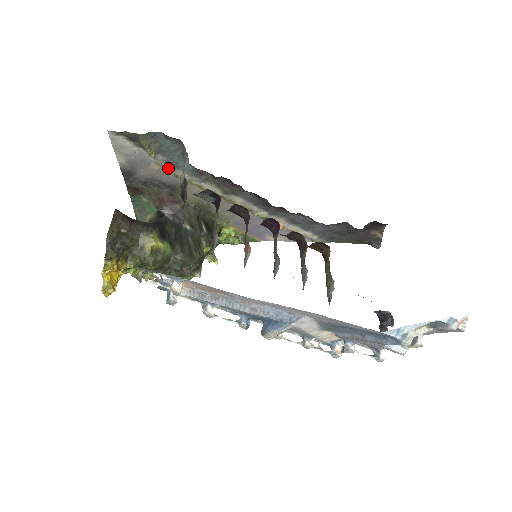
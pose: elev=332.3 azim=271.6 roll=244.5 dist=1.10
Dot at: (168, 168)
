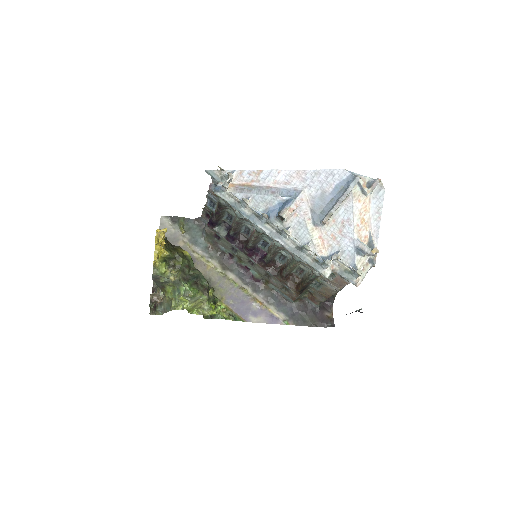
Dot at: (190, 245)
